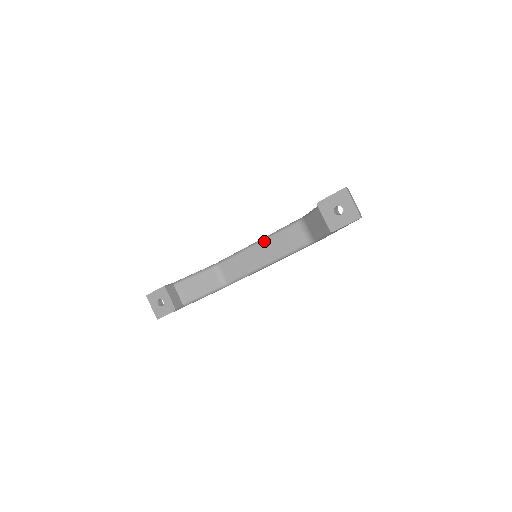
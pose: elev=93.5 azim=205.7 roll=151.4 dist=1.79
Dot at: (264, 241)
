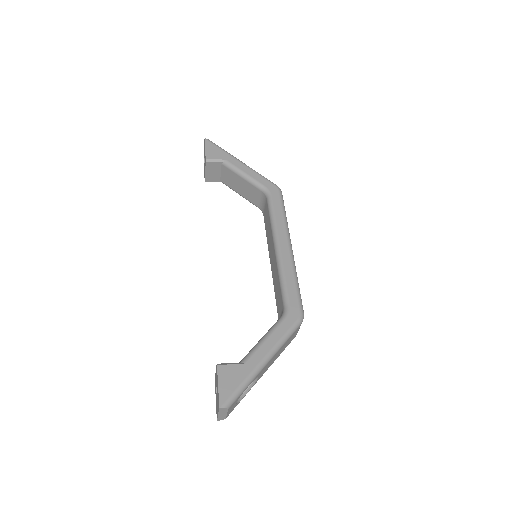
Dot at: (276, 258)
